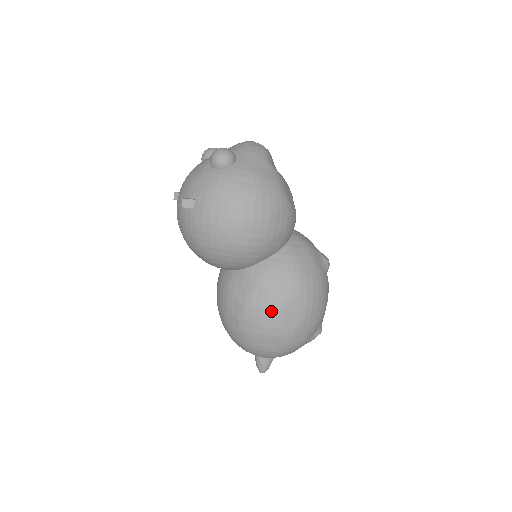
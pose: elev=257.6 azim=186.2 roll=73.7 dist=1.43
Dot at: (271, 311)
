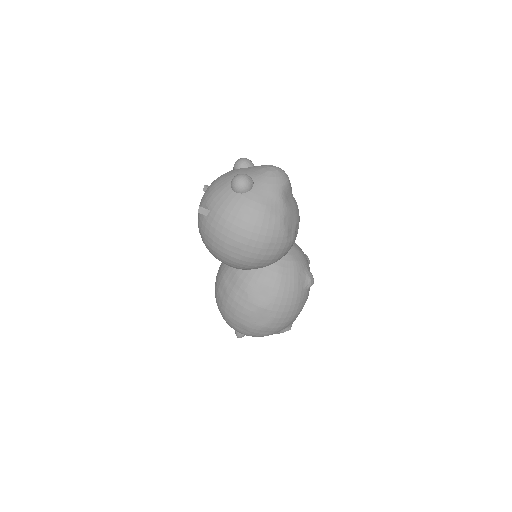
Dot at: (246, 309)
